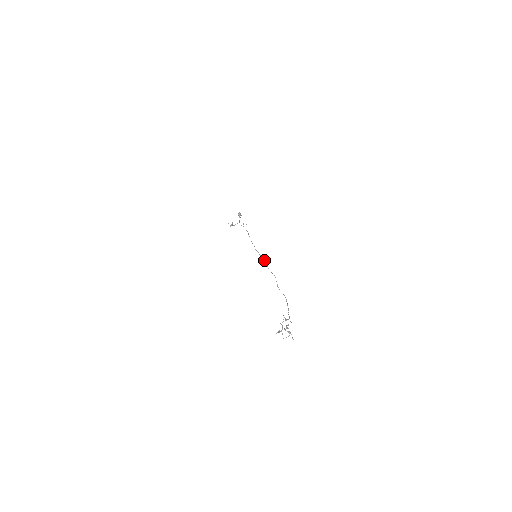
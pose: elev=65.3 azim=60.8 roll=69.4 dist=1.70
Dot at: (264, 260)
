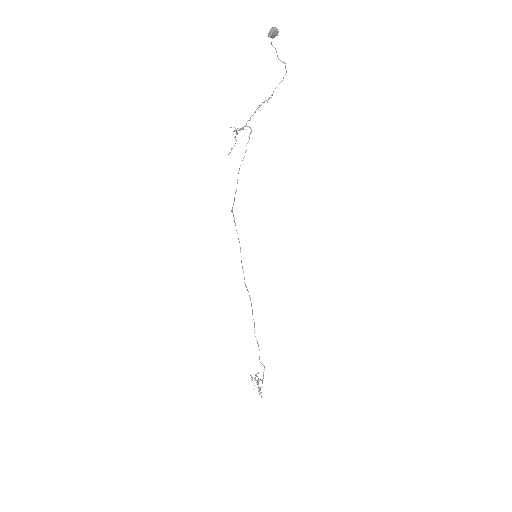
Dot at: (252, 310)
